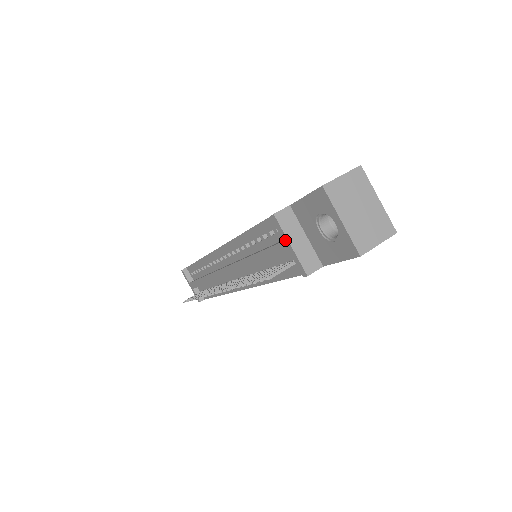
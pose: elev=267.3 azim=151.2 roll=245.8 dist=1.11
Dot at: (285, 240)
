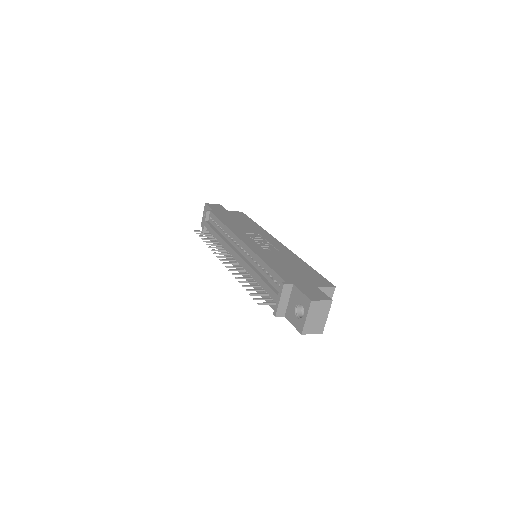
Dot at: (279, 296)
